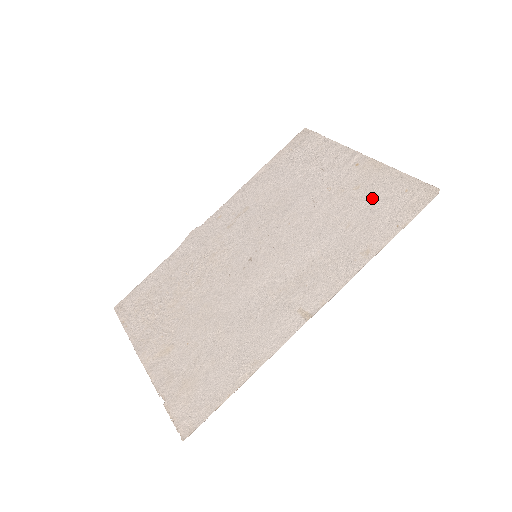
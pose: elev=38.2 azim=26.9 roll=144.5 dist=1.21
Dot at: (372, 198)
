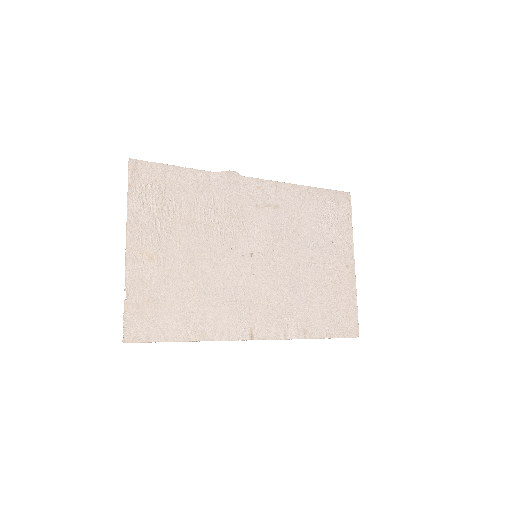
Dot at: (335, 300)
